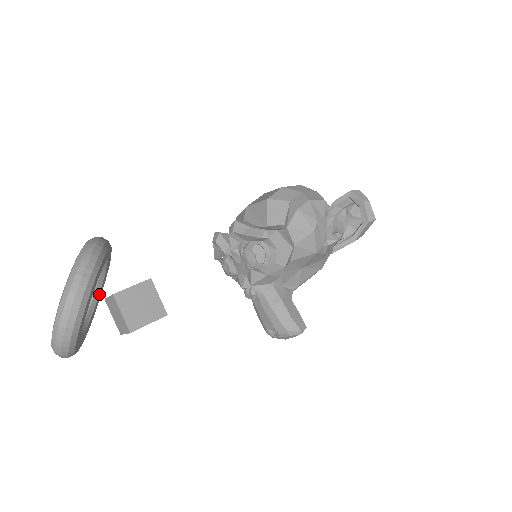
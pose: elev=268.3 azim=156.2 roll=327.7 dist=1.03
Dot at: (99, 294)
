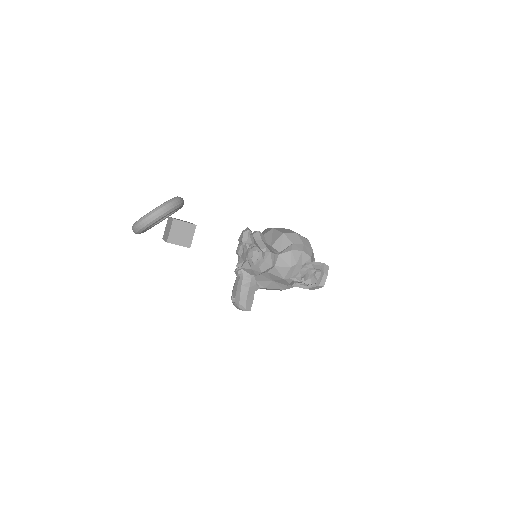
Dot at: (165, 218)
